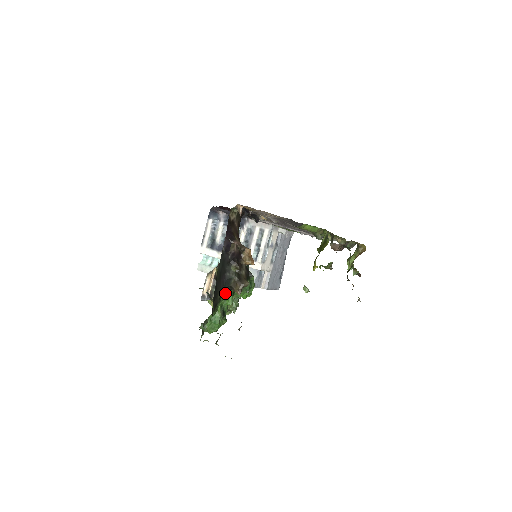
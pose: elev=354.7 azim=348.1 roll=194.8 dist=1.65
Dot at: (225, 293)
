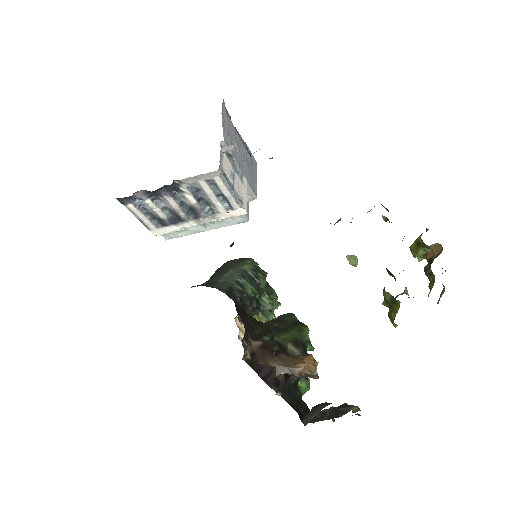
Dot at: occluded
